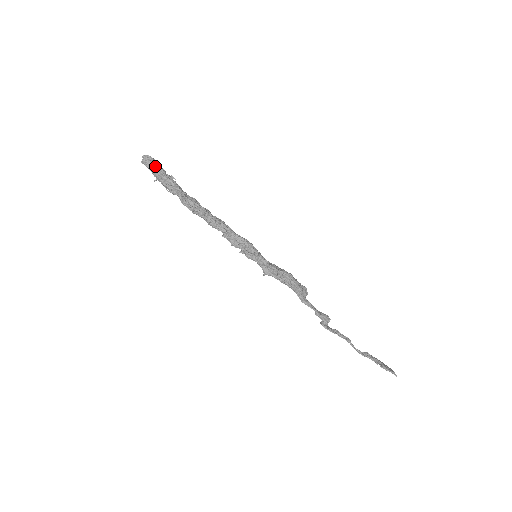
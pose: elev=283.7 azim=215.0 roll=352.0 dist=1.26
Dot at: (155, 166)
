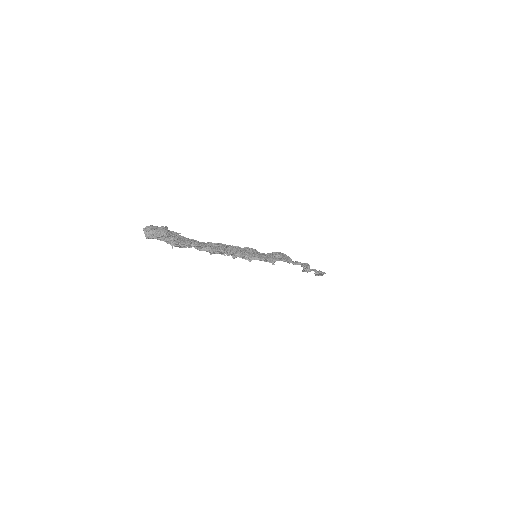
Dot at: (168, 231)
